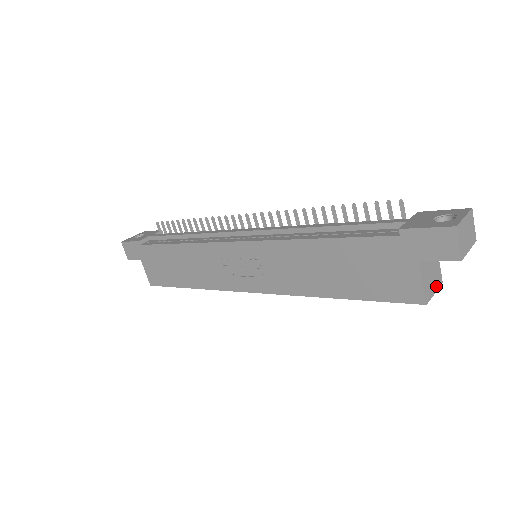
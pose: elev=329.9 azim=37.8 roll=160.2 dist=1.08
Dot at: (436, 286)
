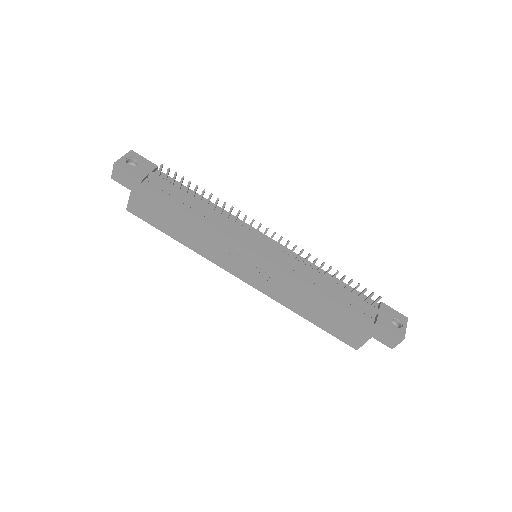
Dot at: occluded
